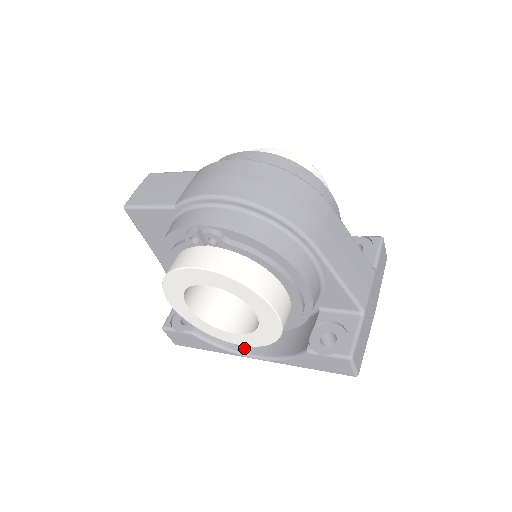
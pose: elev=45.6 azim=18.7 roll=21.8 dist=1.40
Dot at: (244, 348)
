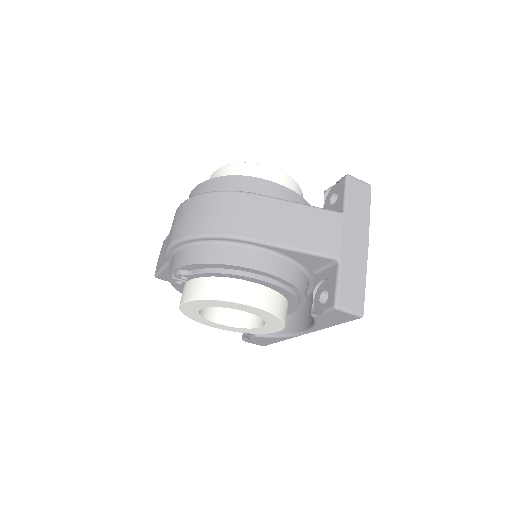
Dot at: (294, 329)
